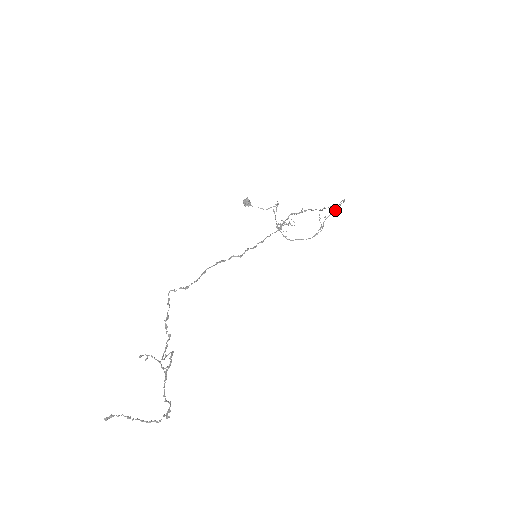
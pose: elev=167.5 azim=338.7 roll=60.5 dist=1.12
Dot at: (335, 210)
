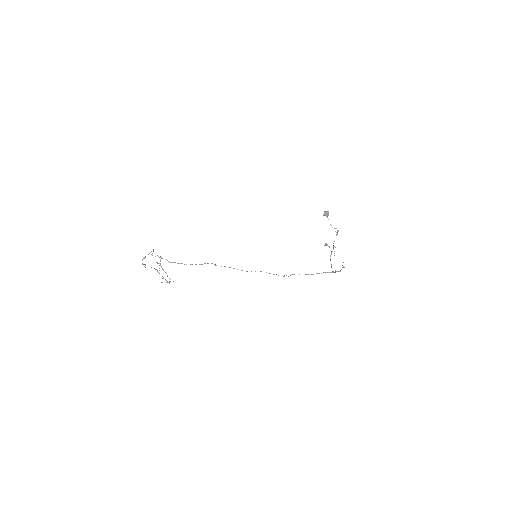
Dot at: occluded
